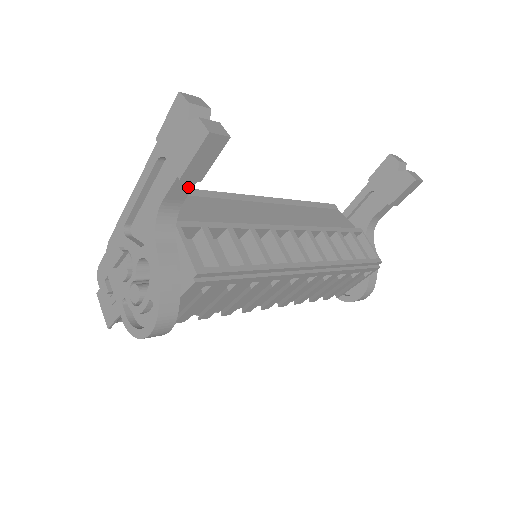
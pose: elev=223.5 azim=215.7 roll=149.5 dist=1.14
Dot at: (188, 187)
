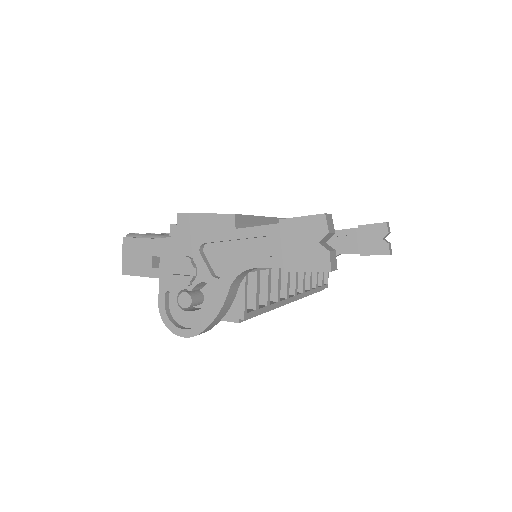
Dot at: occluded
